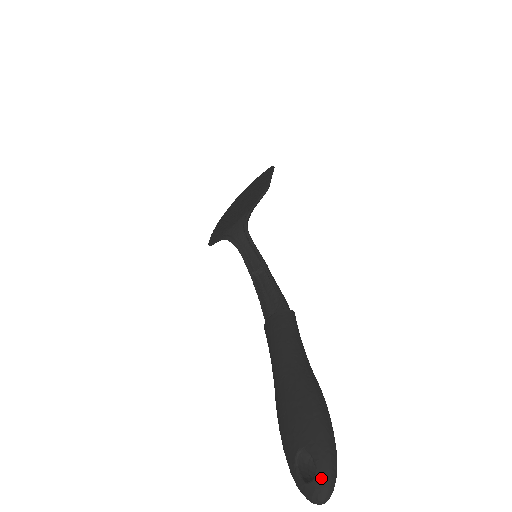
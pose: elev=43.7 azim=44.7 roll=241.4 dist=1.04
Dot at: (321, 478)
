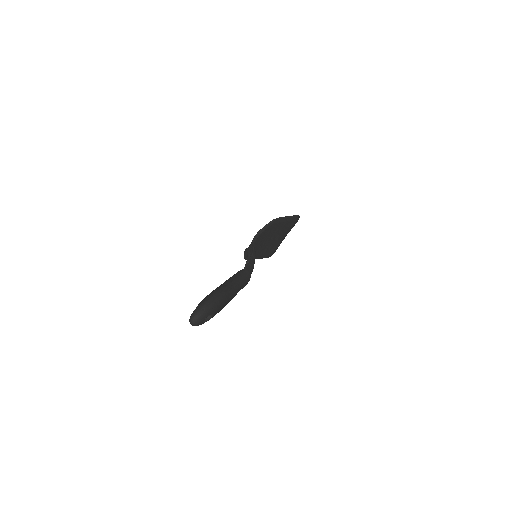
Dot at: (195, 311)
